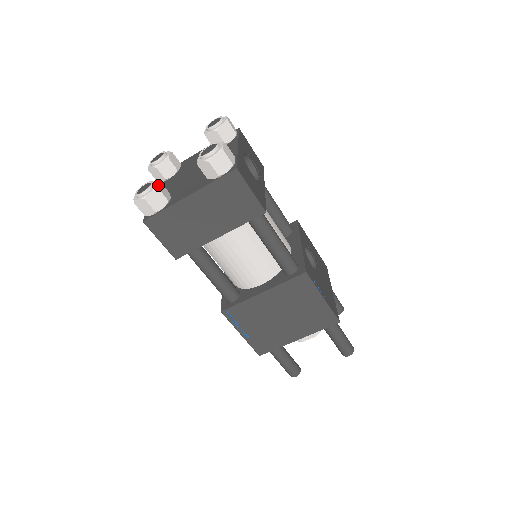
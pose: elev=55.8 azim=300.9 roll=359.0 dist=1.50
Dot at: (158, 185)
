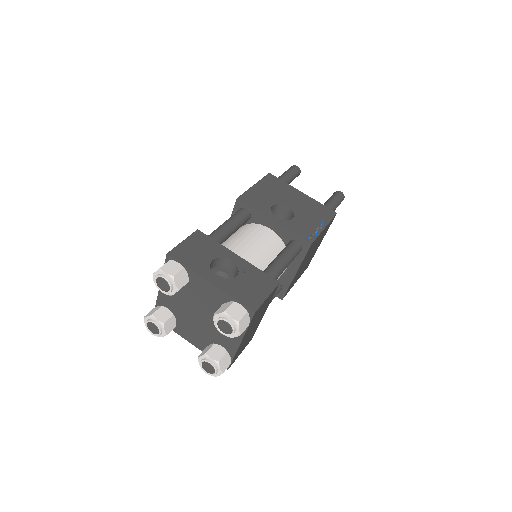
Dot at: (214, 359)
